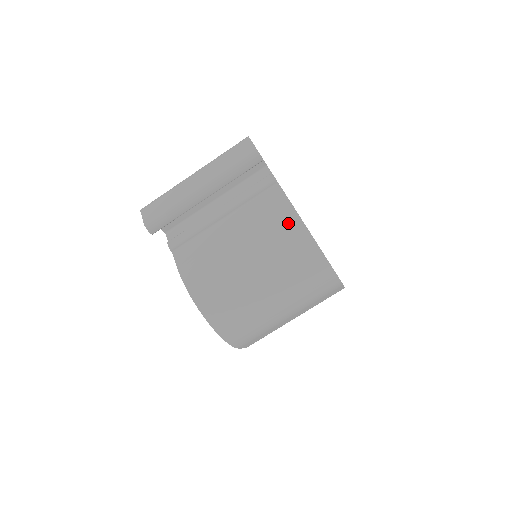
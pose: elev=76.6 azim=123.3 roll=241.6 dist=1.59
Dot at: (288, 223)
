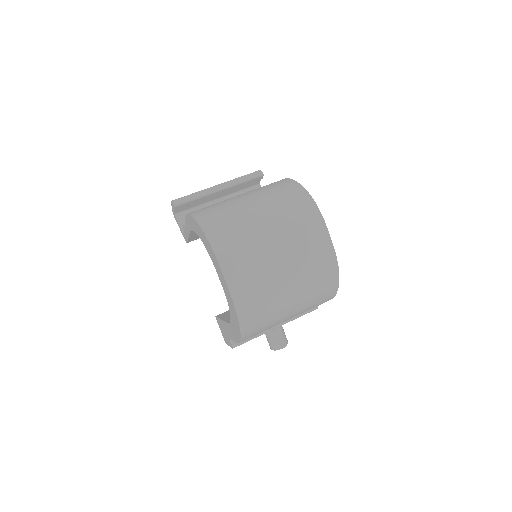
Dot at: occluded
